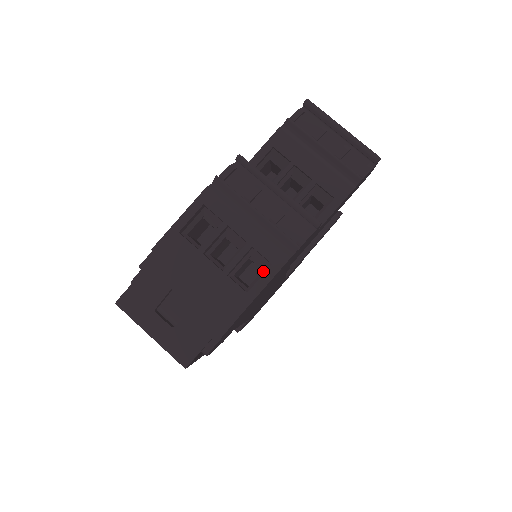
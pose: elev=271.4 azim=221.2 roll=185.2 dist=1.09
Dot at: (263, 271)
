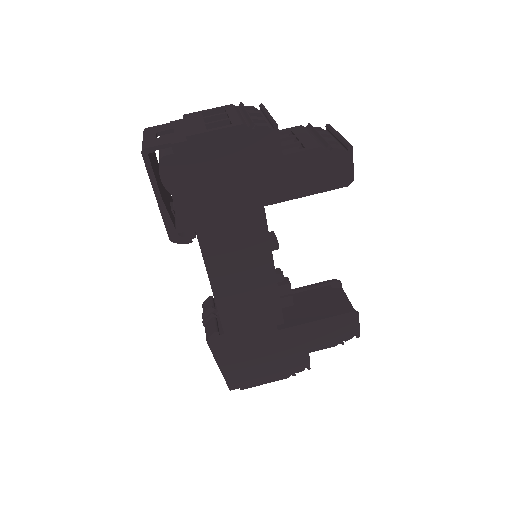
Dot at: (226, 134)
